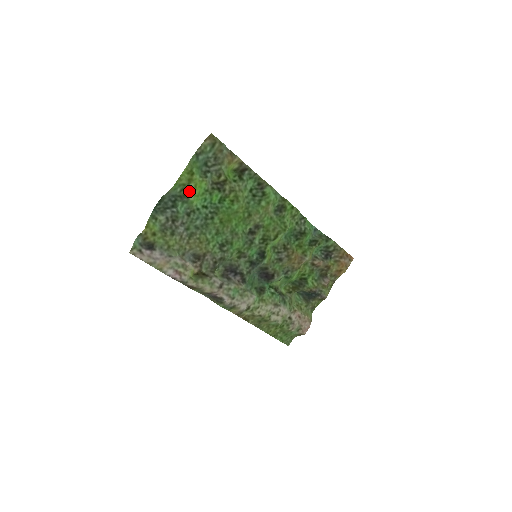
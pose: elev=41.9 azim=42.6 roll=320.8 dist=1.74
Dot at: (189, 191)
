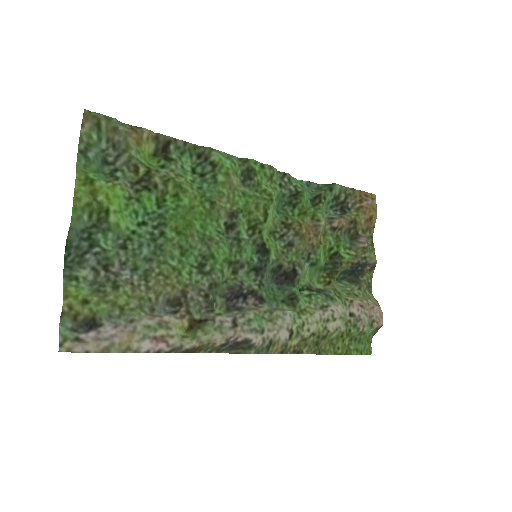
Dot at: (102, 210)
